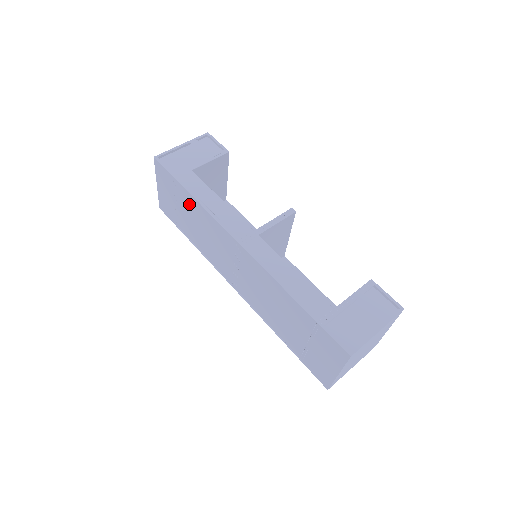
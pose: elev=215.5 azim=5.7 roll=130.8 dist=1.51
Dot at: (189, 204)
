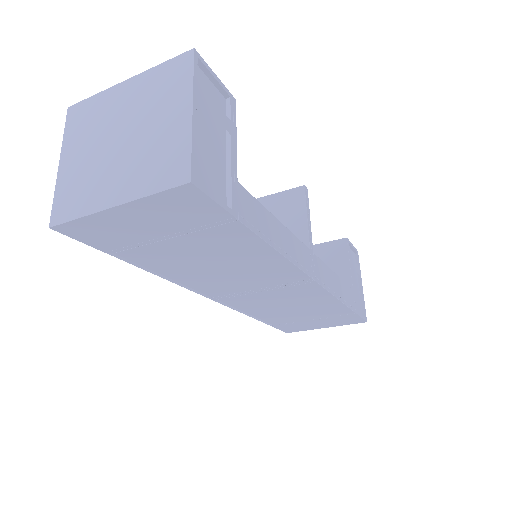
Dot at: (232, 245)
